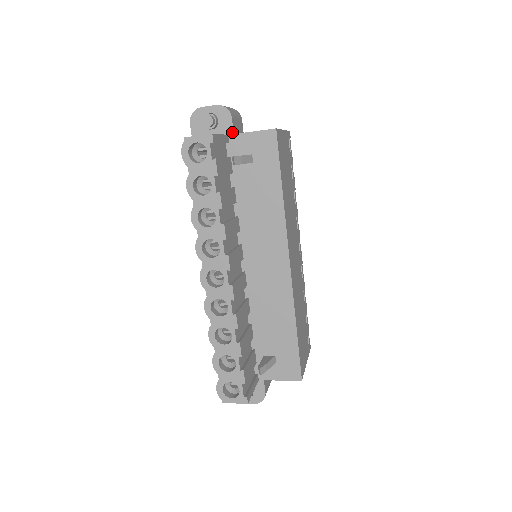
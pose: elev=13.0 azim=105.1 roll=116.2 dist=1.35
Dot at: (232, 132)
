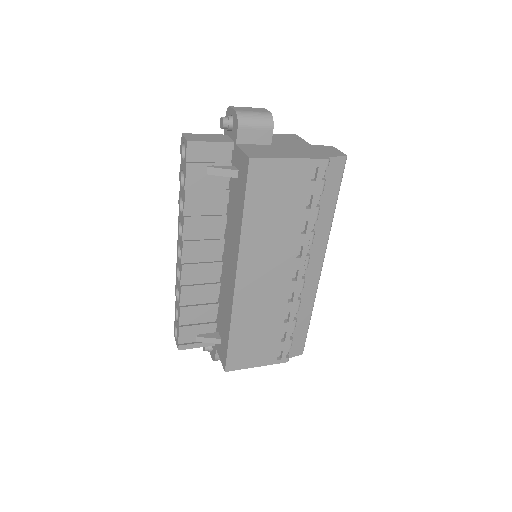
Dot at: (236, 141)
